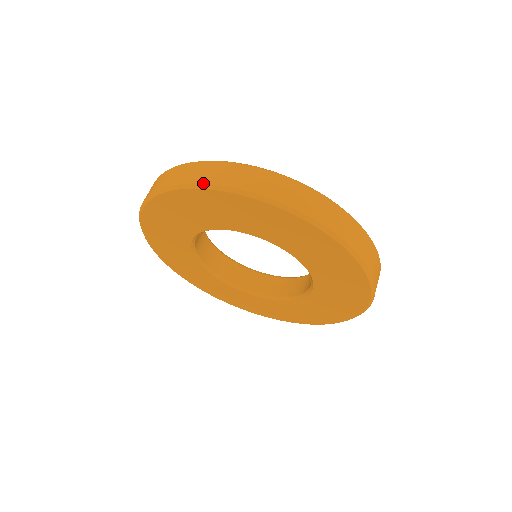
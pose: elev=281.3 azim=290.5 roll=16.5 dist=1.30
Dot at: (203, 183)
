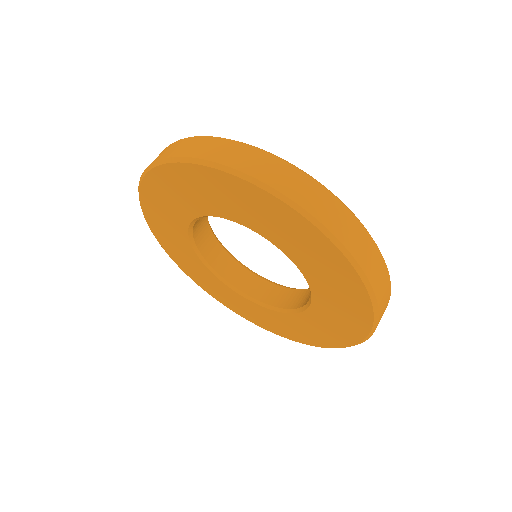
Dot at: (221, 163)
